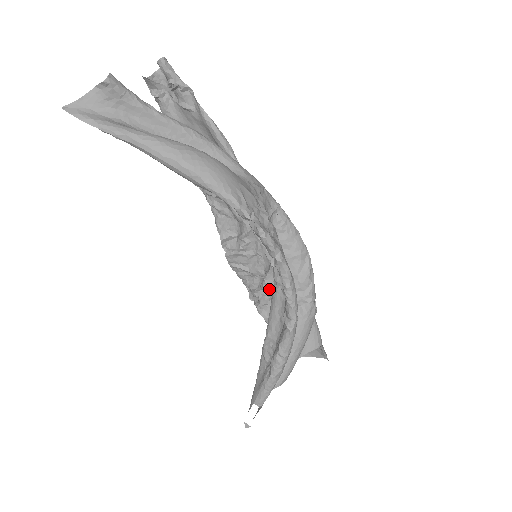
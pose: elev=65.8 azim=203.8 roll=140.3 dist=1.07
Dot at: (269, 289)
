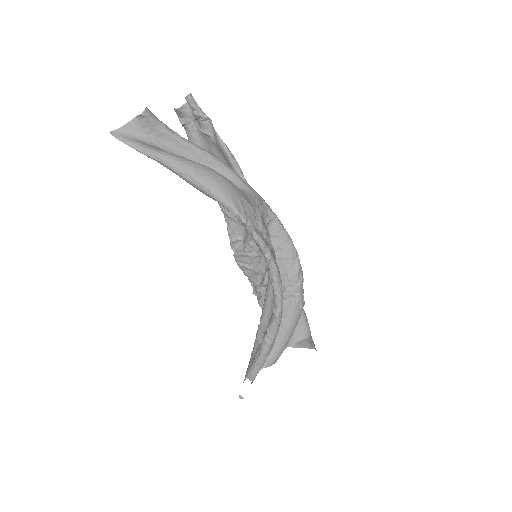
Dot at: occluded
